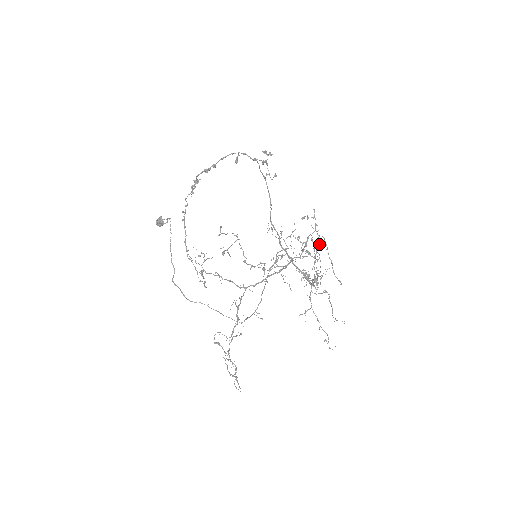
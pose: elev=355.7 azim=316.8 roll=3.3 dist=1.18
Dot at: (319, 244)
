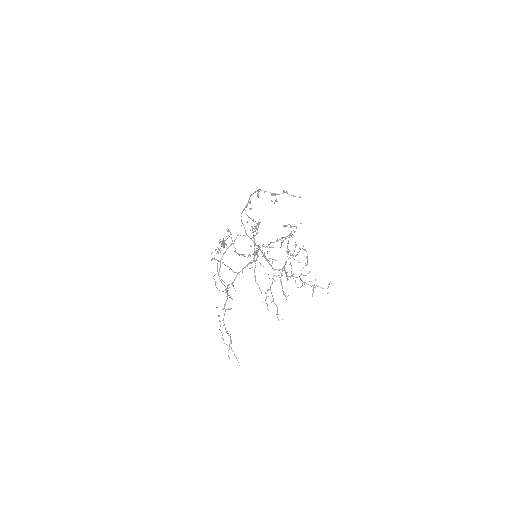
Dot at: (295, 245)
